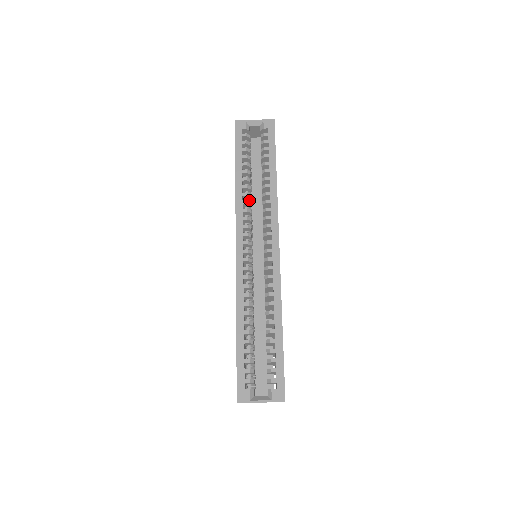
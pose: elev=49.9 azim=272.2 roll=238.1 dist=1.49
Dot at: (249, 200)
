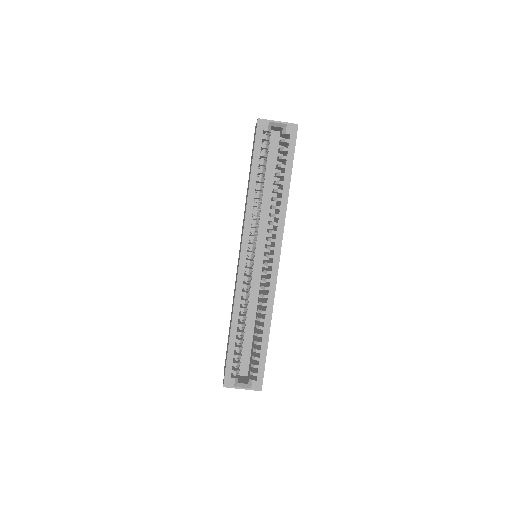
Dot at: (259, 207)
